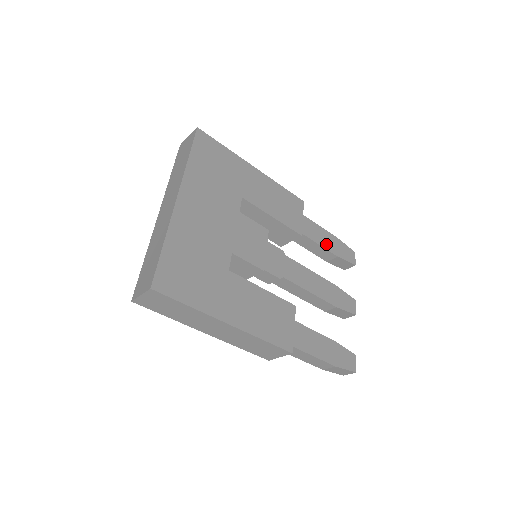
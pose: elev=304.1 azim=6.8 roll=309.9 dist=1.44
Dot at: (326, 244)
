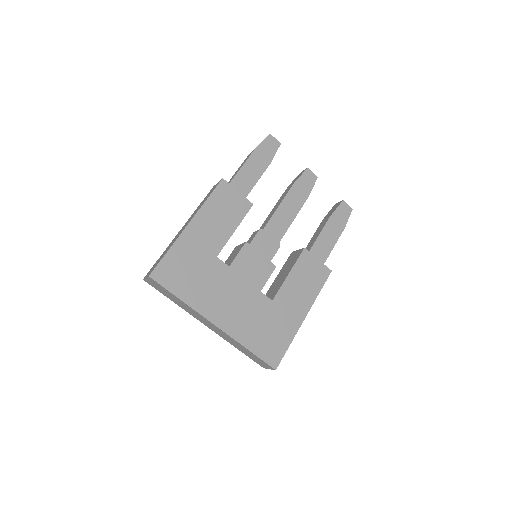
Dot at: (259, 170)
